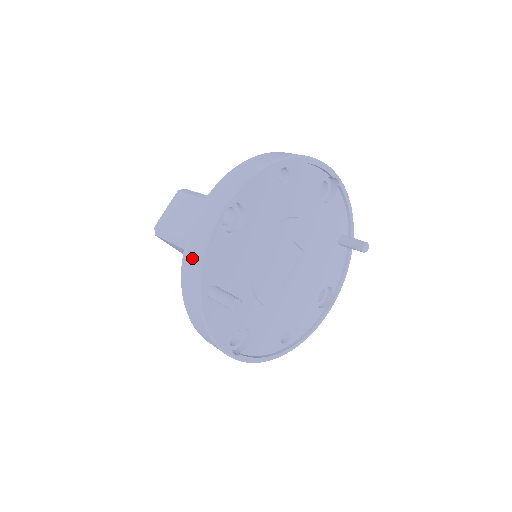
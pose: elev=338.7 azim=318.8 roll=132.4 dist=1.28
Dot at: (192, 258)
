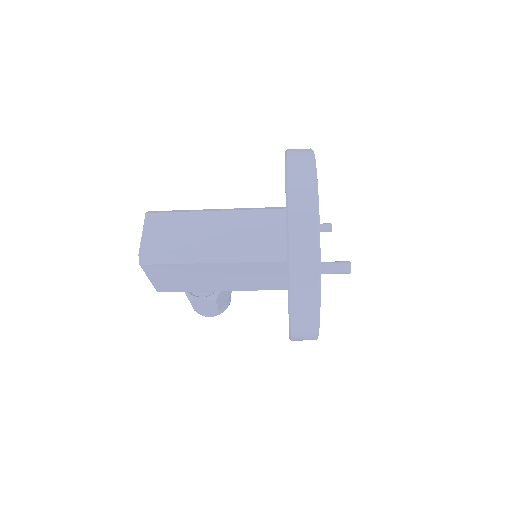
Dot at: (304, 236)
